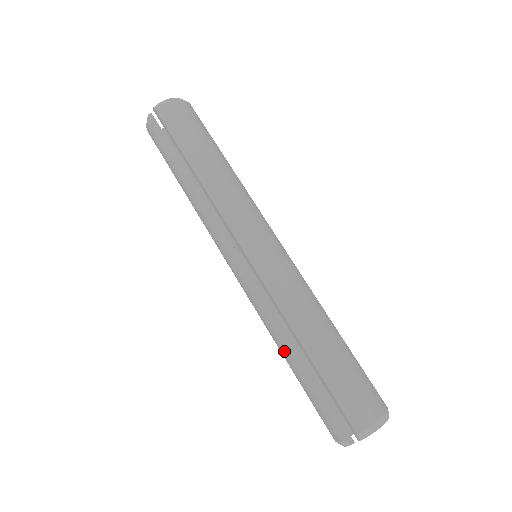
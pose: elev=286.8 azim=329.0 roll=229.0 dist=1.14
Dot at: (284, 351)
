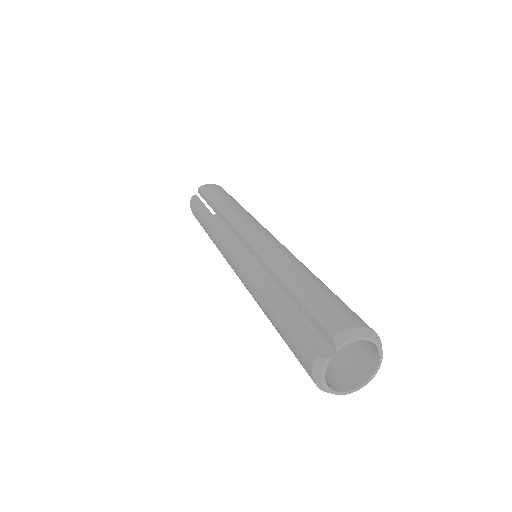
Dot at: (265, 298)
